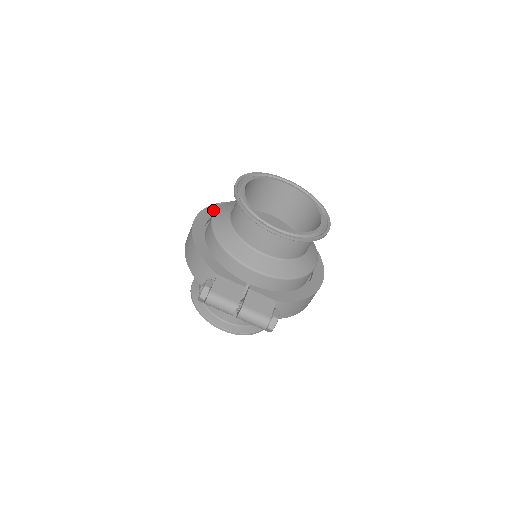
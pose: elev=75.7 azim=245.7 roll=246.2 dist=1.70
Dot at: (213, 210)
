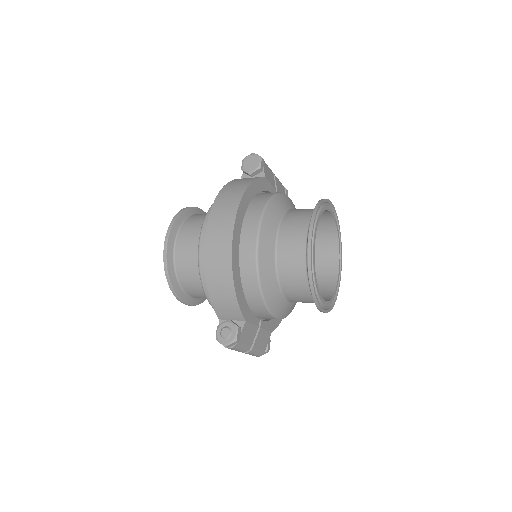
Dot at: (245, 205)
